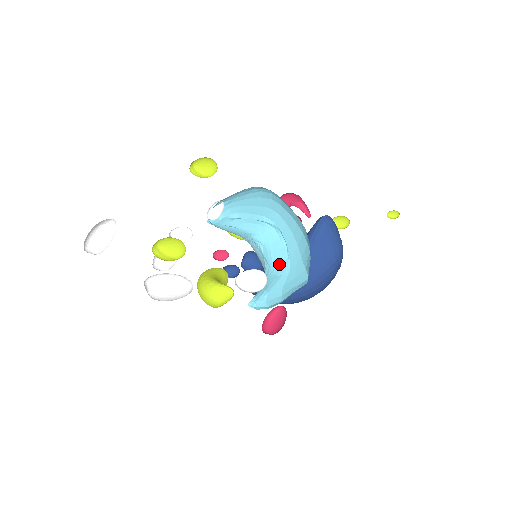
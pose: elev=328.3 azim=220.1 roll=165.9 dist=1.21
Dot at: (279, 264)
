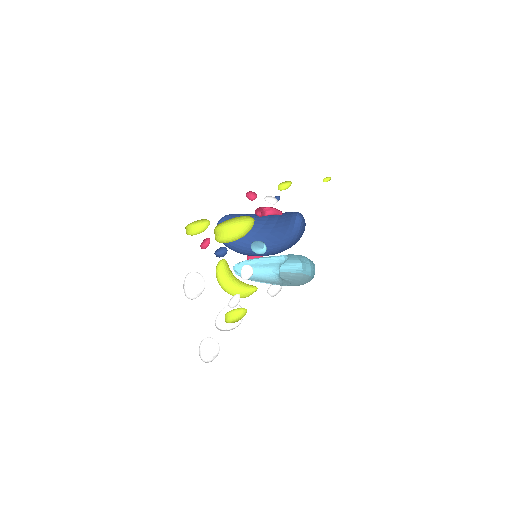
Dot at: occluded
